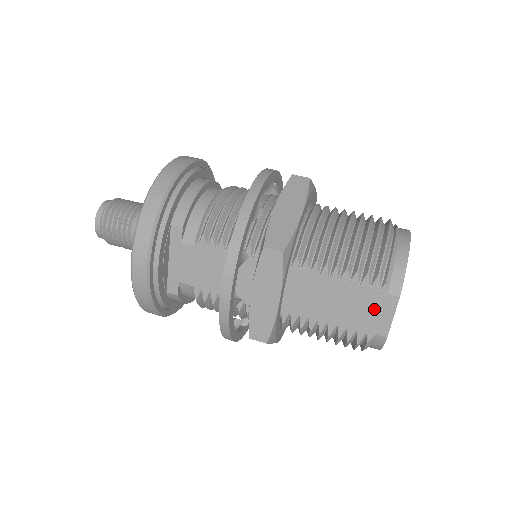
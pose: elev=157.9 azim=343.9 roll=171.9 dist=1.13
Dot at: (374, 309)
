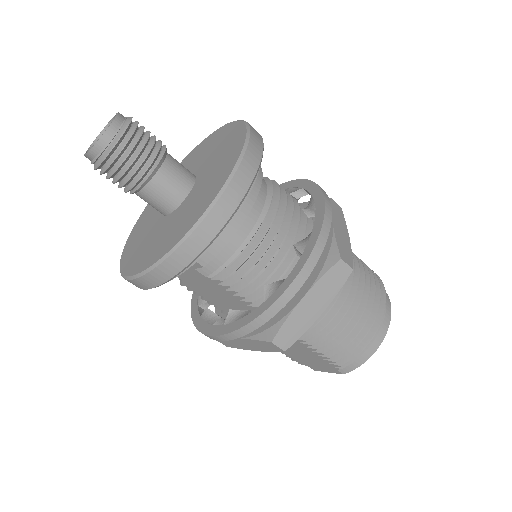
Dot at: (320, 365)
